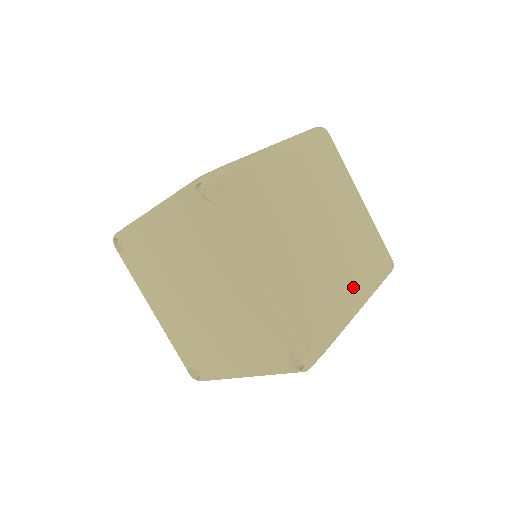
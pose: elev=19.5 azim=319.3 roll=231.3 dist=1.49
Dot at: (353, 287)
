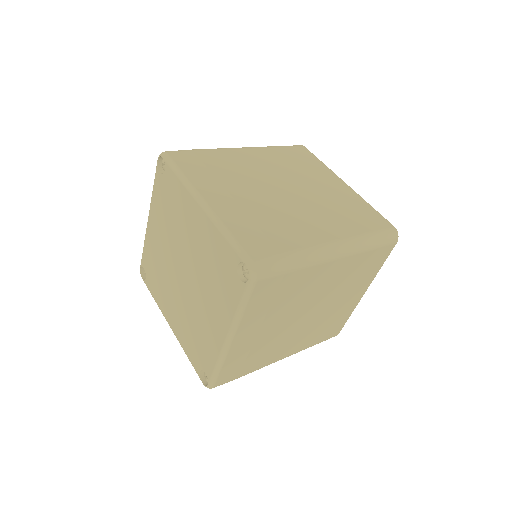
Dot at: (326, 230)
